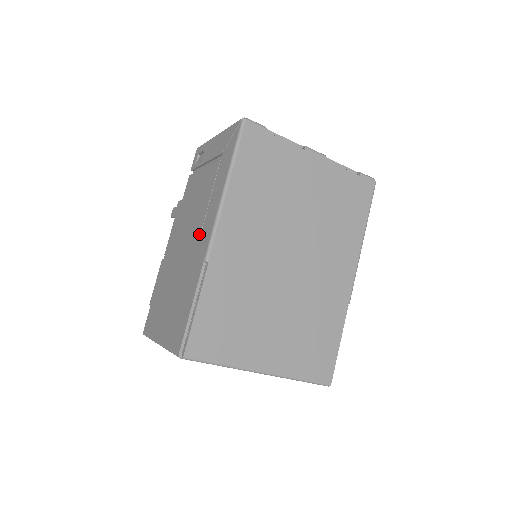
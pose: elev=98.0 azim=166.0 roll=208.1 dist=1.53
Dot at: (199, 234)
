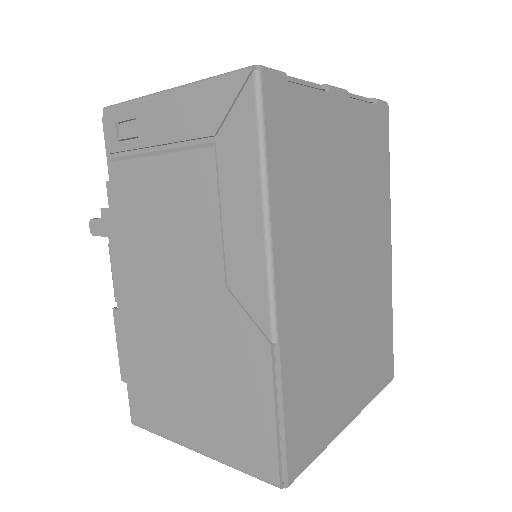
Dot at: (222, 289)
